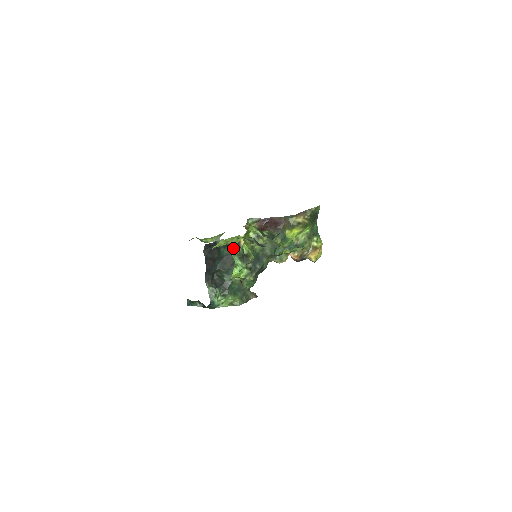
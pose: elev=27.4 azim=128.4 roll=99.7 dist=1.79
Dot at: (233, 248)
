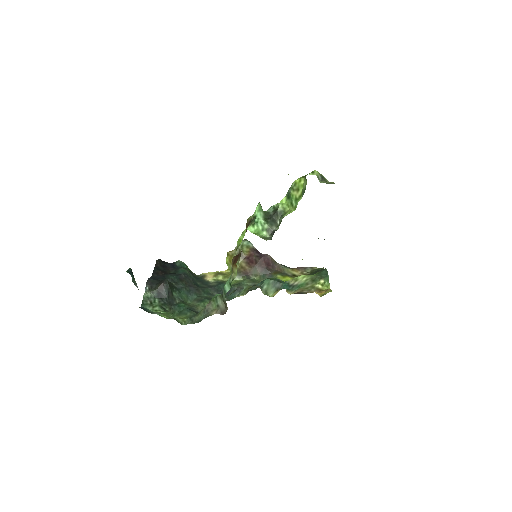
Dot at: (195, 276)
